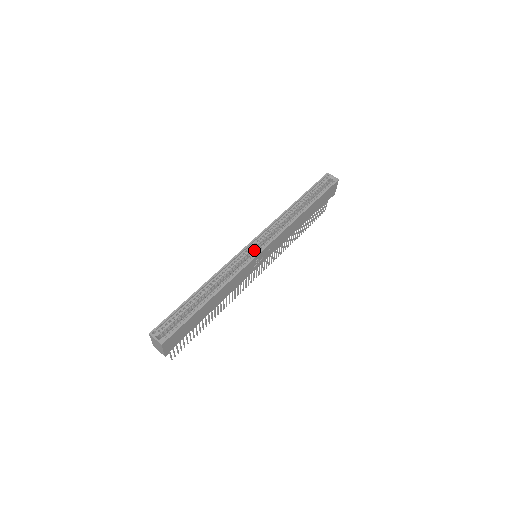
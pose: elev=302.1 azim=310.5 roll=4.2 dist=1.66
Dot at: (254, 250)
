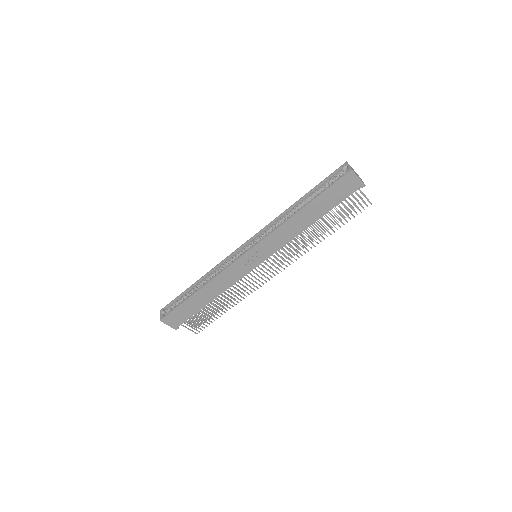
Dot at: occluded
